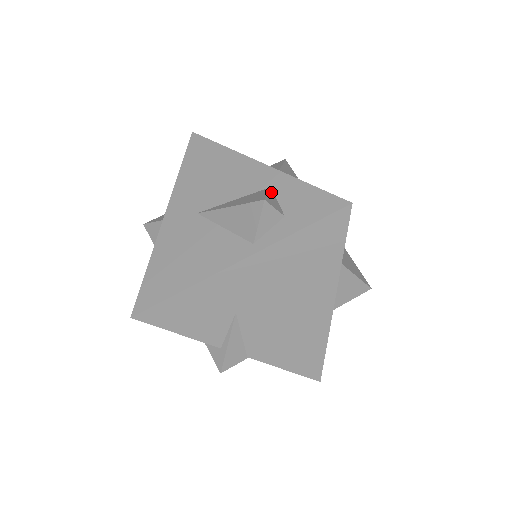
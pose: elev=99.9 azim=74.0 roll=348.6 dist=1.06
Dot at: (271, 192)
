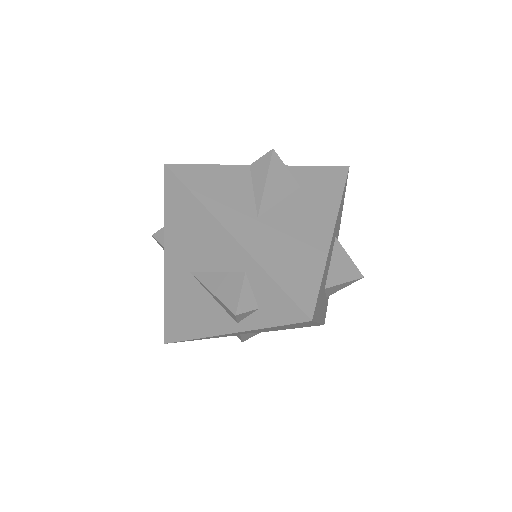
Dot at: (245, 284)
